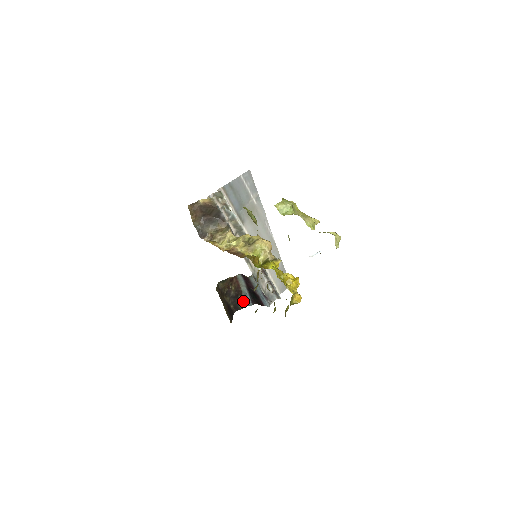
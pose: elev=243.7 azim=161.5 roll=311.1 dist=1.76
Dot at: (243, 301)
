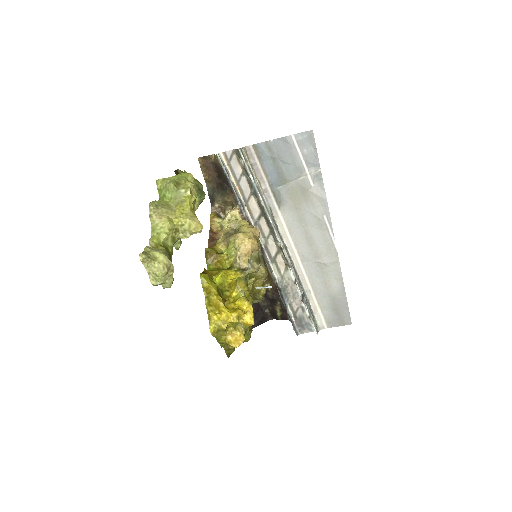
Dot at: (284, 311)
